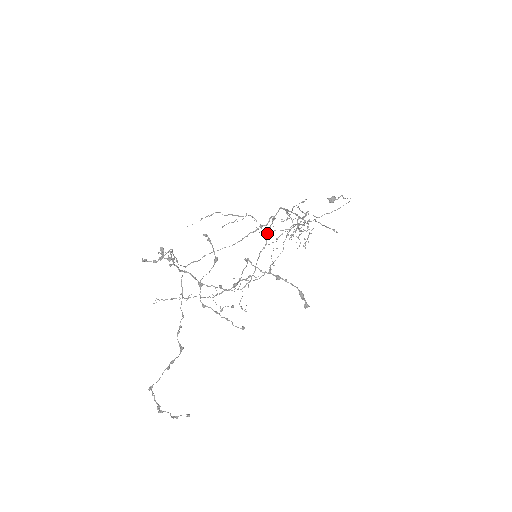
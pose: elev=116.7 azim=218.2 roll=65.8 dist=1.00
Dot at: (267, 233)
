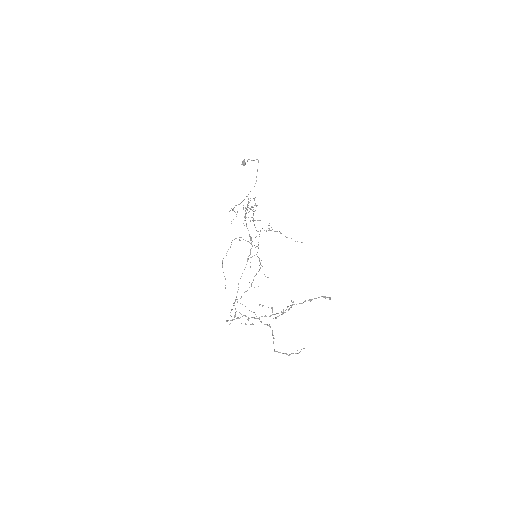
Dot at: occluded
